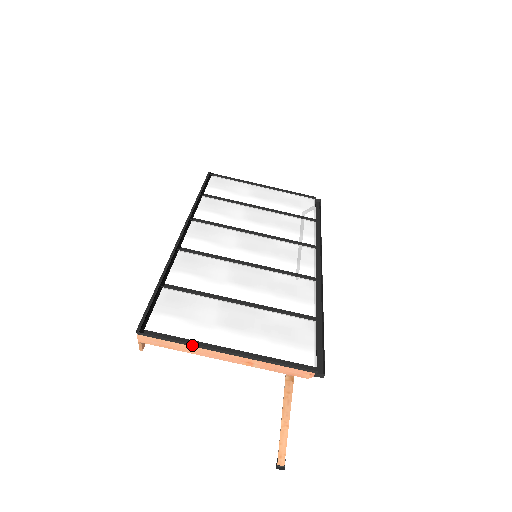
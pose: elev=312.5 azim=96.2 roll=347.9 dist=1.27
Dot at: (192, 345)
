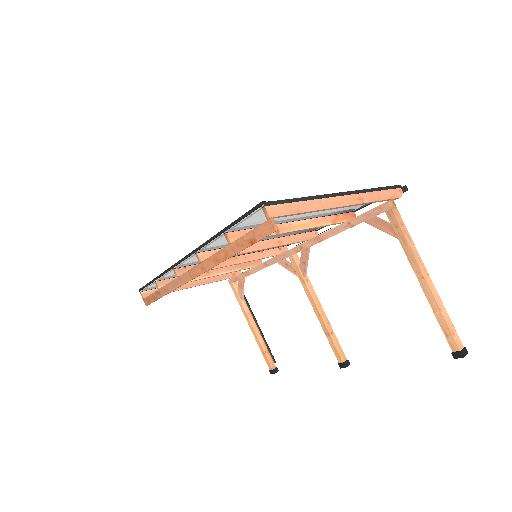
Dot at: (313, 198)
